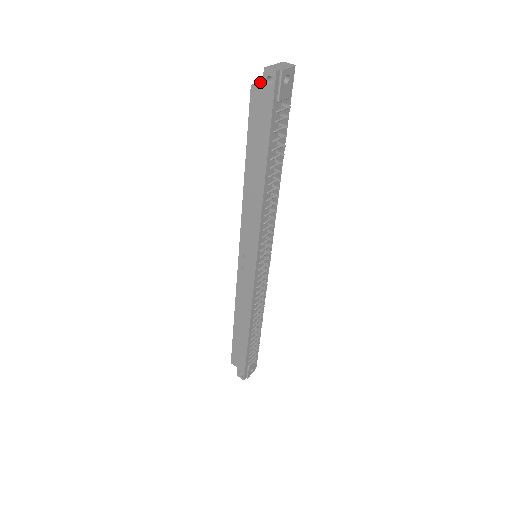
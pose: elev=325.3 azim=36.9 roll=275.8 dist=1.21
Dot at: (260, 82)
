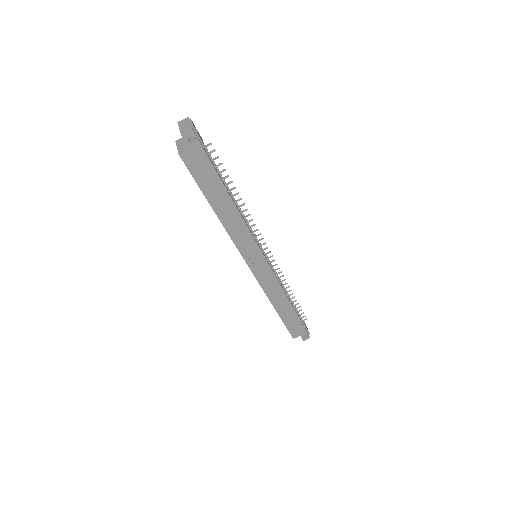
Dot at: (178, 148)
